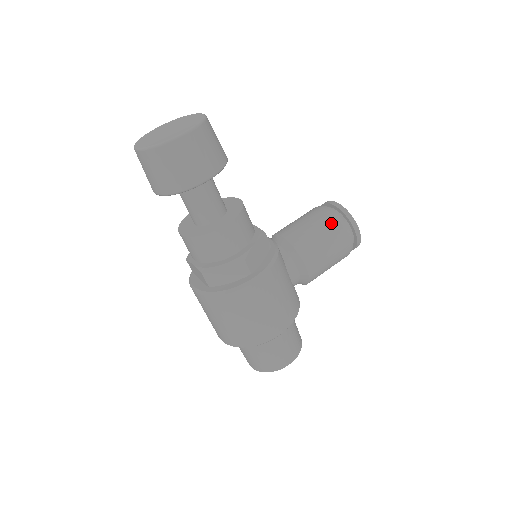
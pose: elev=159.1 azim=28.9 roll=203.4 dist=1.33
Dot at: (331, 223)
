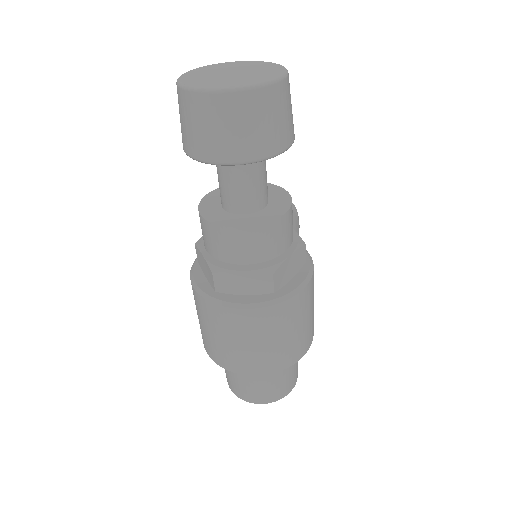
Dot at: occluded
